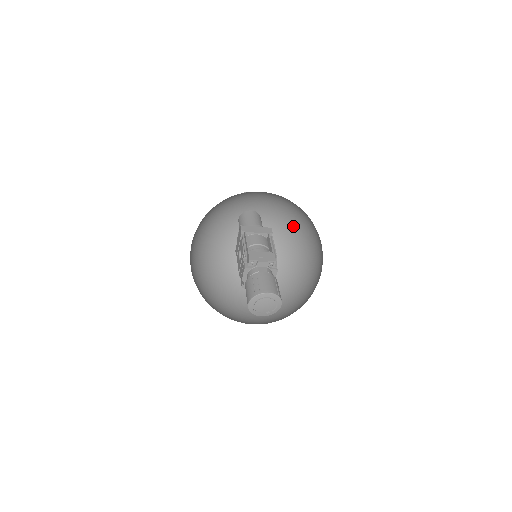
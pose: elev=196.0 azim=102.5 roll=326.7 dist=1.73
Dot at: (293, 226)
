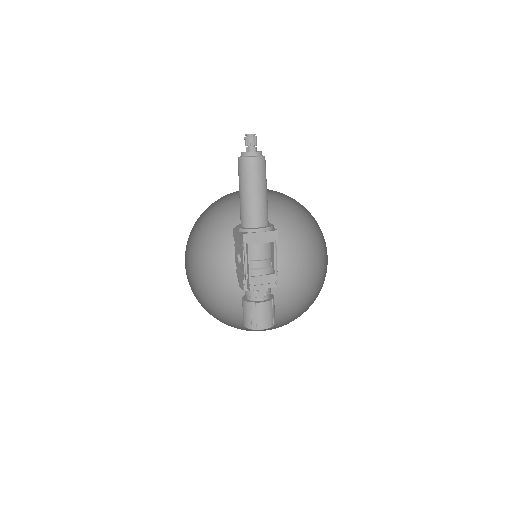
Dot at: (303, 206)
